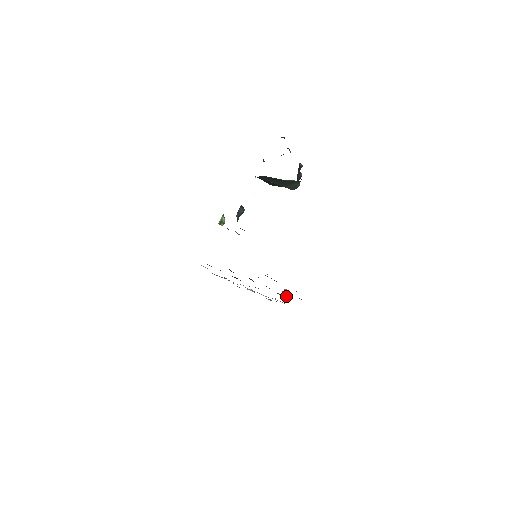
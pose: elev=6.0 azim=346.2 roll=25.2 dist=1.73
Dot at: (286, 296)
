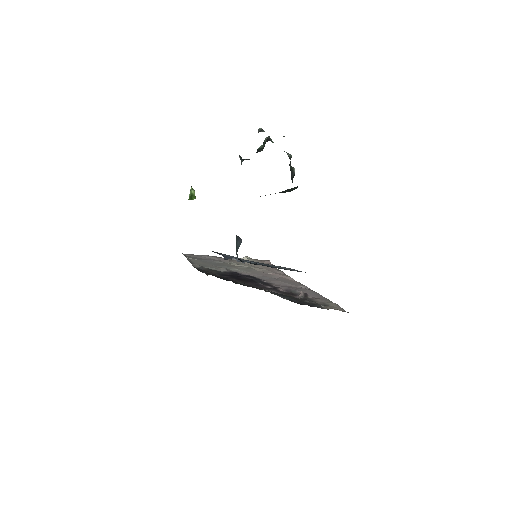
Dot at: occluded
